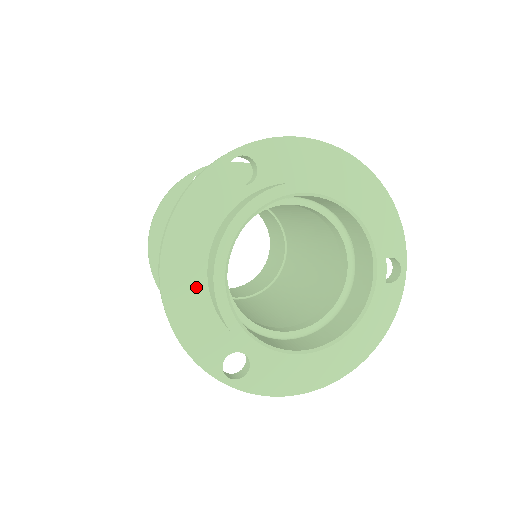
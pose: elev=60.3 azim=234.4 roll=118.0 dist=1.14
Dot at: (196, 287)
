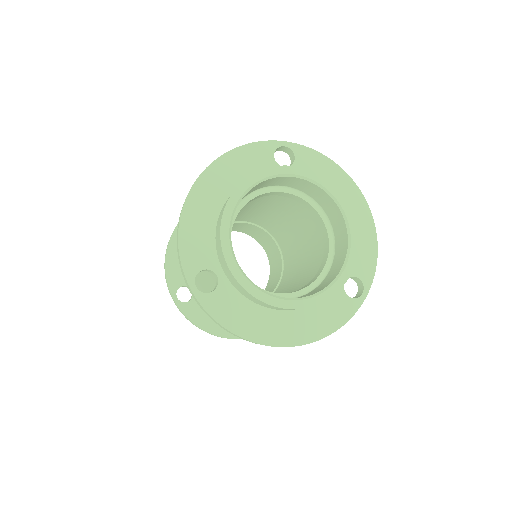
Dot at: (212, 208)
